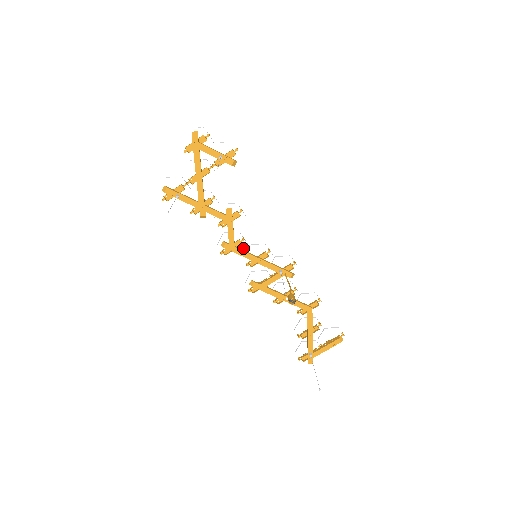
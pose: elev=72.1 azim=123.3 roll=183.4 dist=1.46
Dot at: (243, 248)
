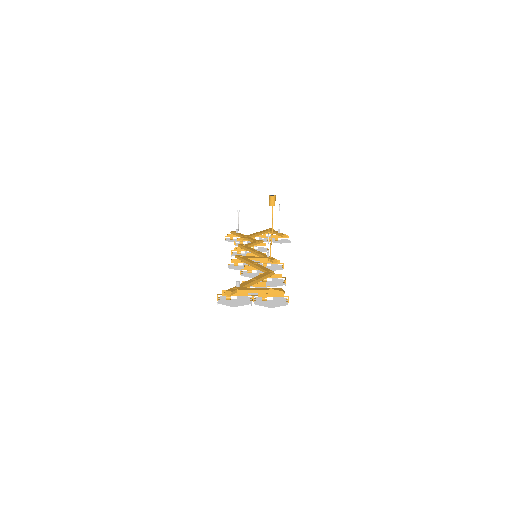
Dot at: occluded
